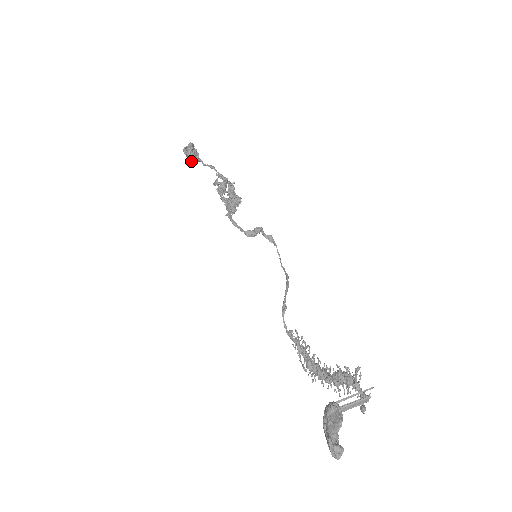
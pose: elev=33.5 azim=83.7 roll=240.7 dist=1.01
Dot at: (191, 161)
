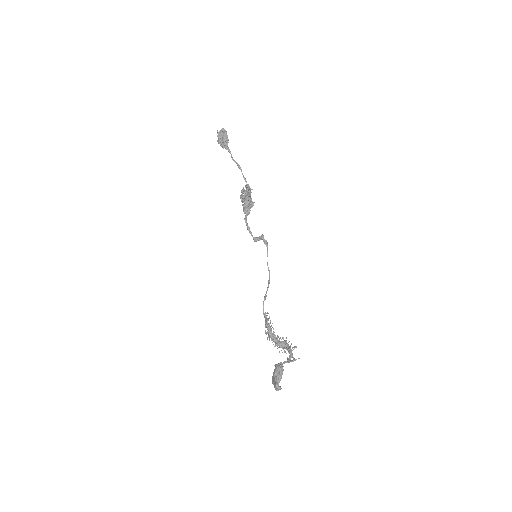
Dot at: occluded
